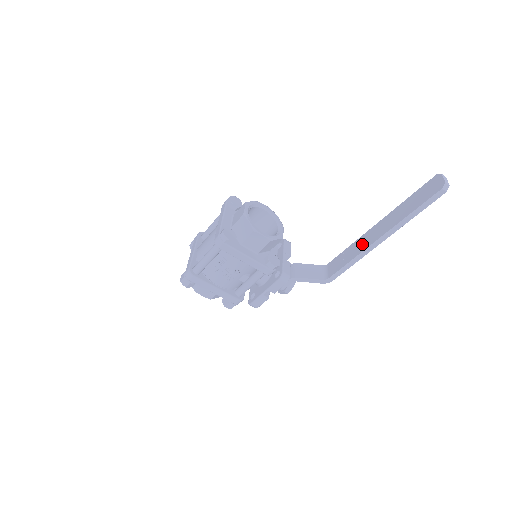
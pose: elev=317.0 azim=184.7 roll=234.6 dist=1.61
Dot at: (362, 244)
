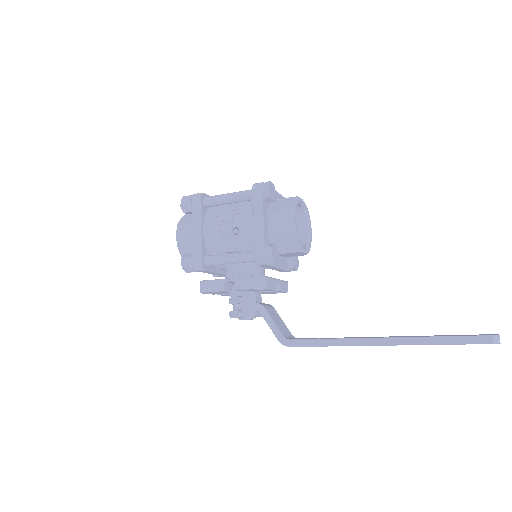
Dot at: (356, 337)
